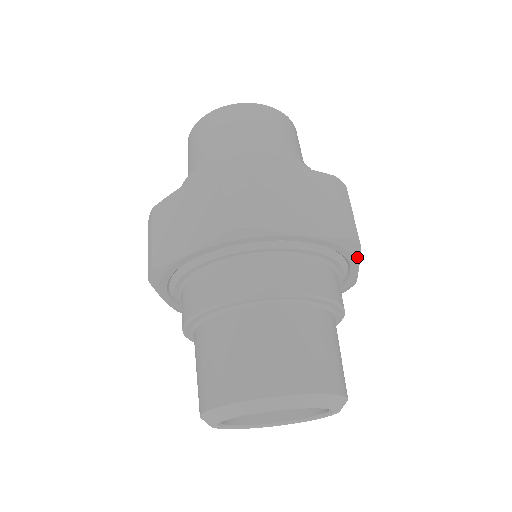
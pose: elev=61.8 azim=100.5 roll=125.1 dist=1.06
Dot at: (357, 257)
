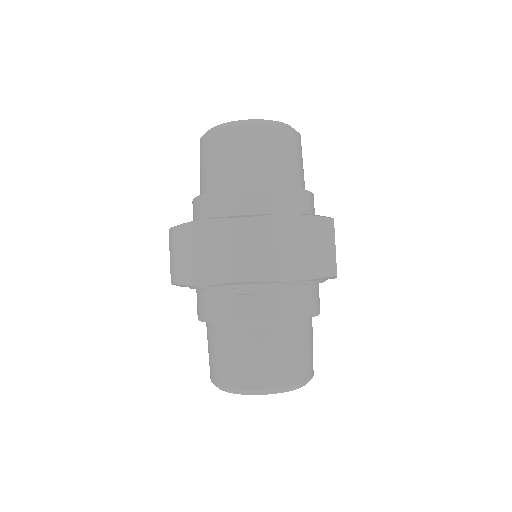
Dot at: (334, 278)
